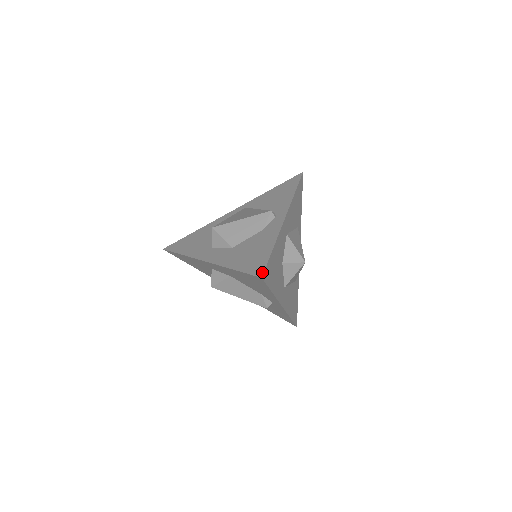
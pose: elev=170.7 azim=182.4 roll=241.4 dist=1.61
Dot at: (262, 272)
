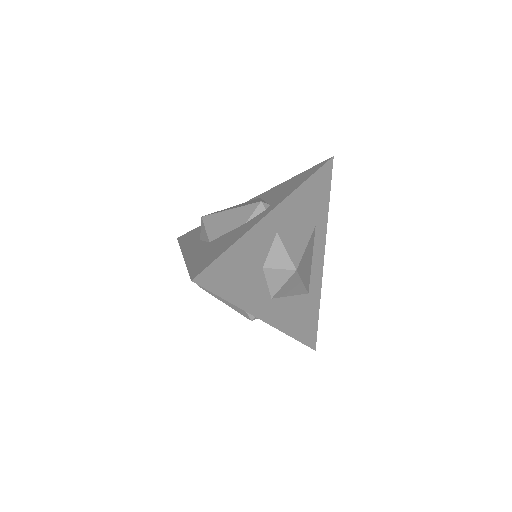
Dot at: (197, 274)
